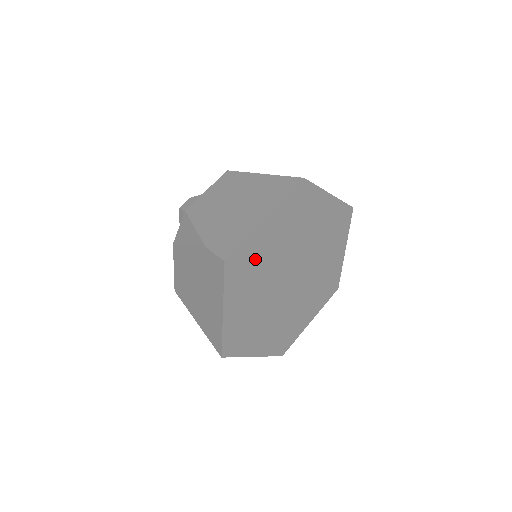
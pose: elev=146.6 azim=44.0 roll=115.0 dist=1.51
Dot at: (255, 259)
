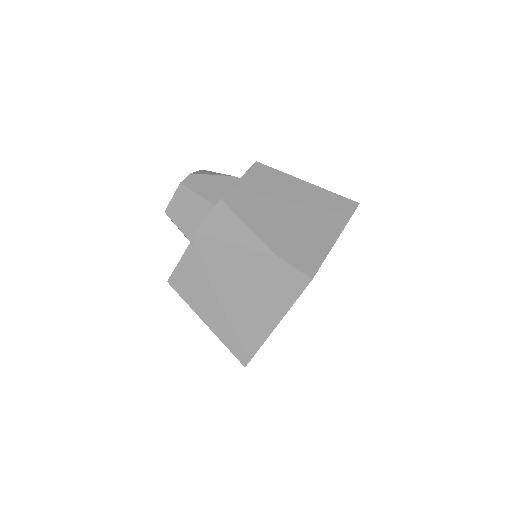
Dot at: occluded
